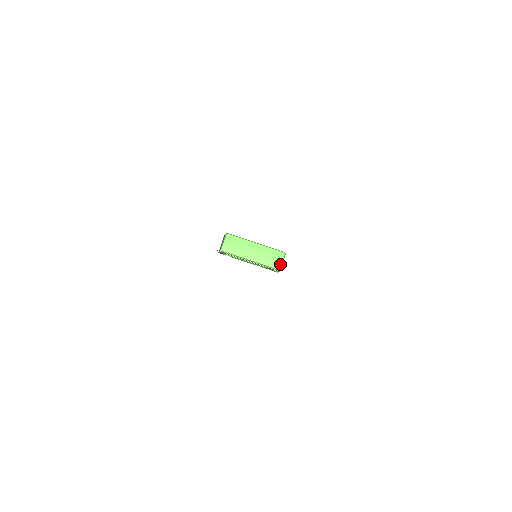
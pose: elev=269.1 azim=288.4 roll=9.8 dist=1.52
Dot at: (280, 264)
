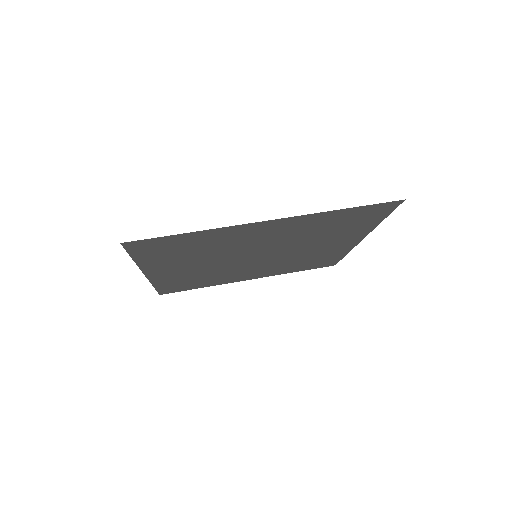
Dot at: occluded
